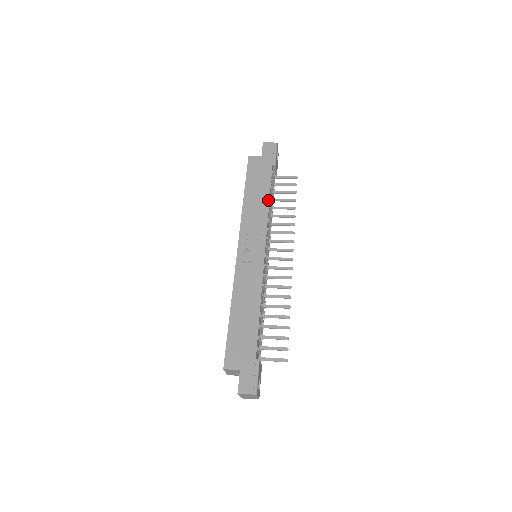
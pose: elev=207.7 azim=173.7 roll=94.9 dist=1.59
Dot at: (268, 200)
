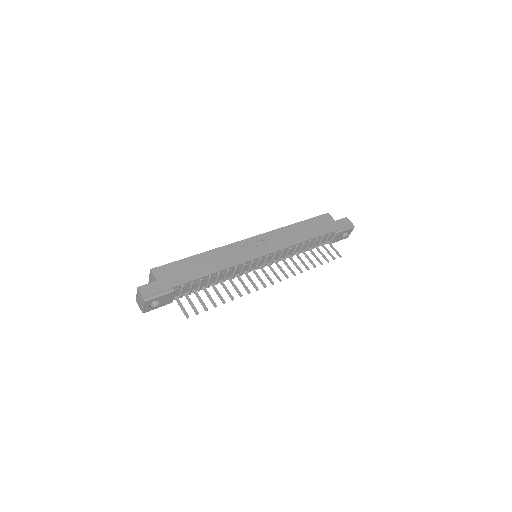
Dot at: (305, 240)
